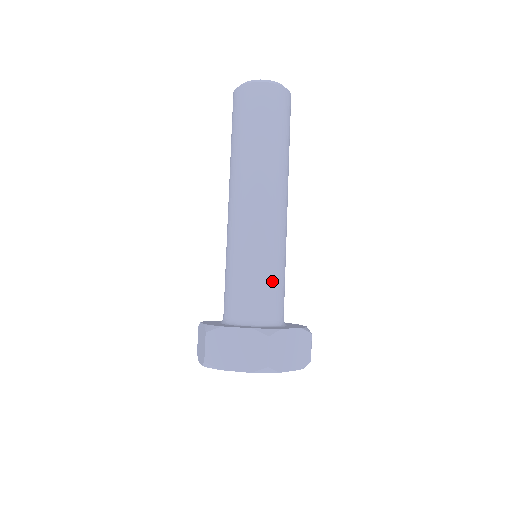
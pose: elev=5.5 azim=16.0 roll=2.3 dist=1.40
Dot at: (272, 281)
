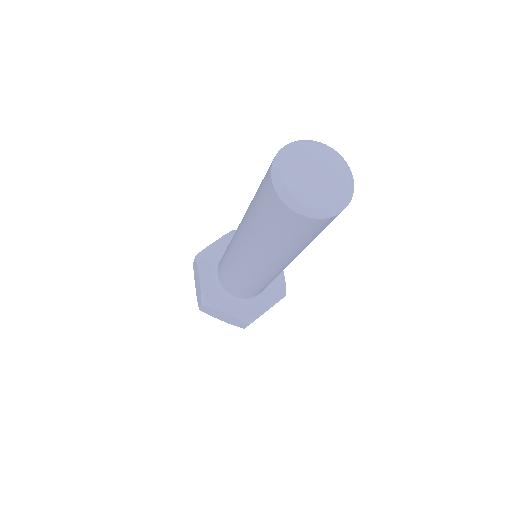
Dot at: (236, 285)
